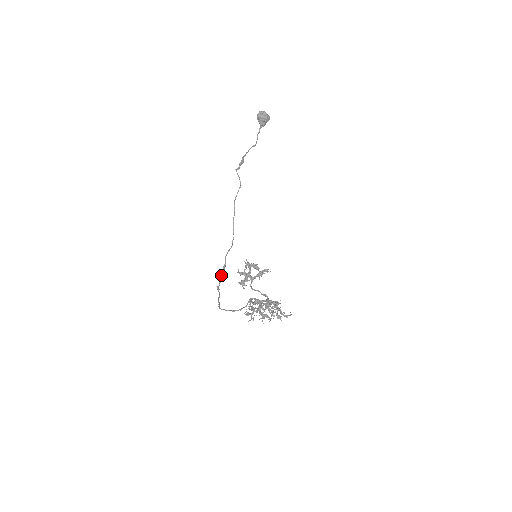
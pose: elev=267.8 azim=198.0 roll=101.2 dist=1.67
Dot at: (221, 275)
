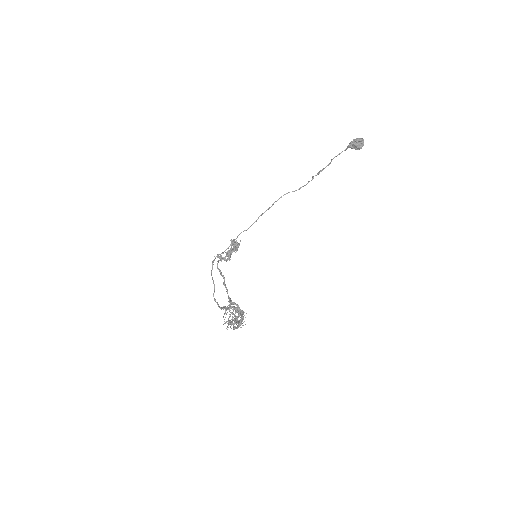
Dot at: (224, 251)
